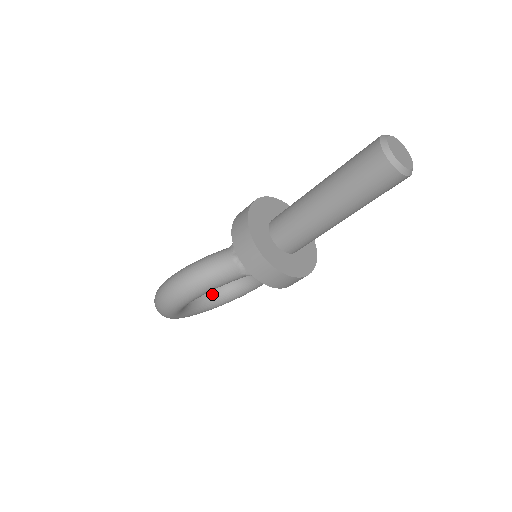
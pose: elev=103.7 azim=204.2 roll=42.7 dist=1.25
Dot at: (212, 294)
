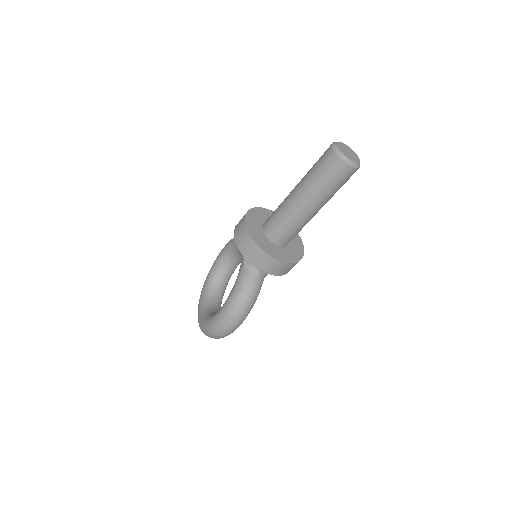
Dot at: (218, 293)
